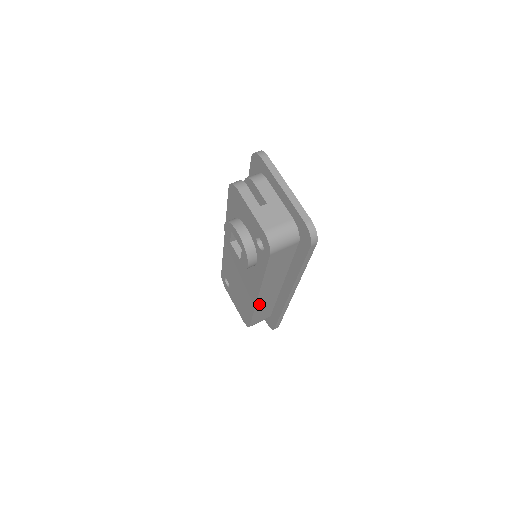
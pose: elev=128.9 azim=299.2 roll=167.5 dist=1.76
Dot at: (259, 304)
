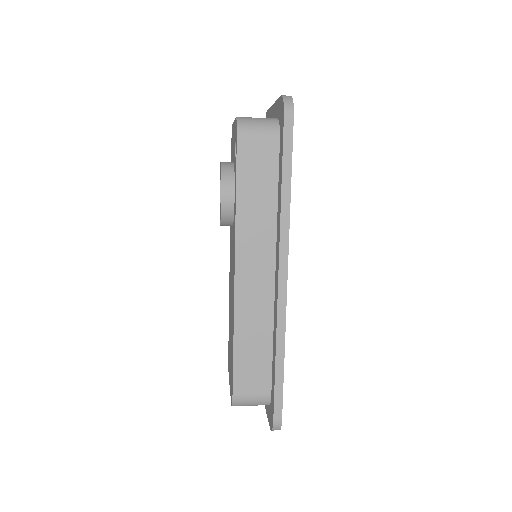
Dot at: (241, 309)
